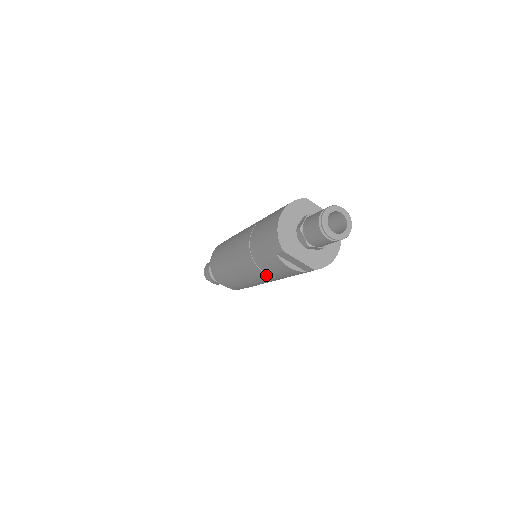
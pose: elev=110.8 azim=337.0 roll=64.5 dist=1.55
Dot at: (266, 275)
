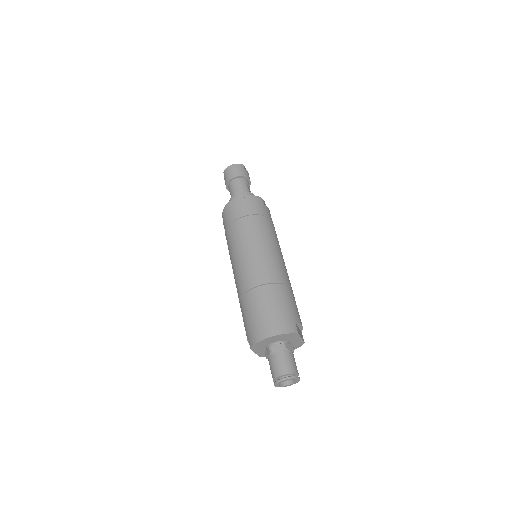
Dot at: occluded
